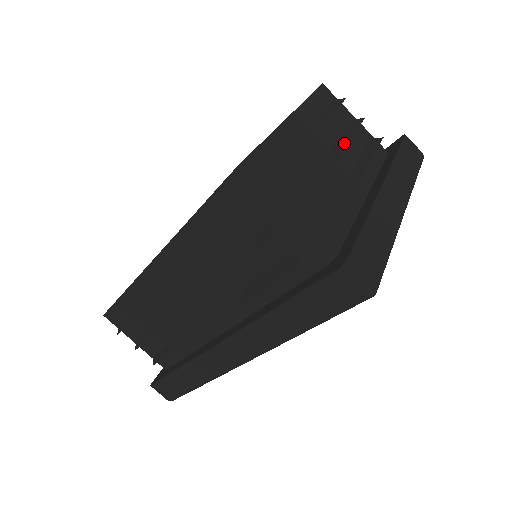
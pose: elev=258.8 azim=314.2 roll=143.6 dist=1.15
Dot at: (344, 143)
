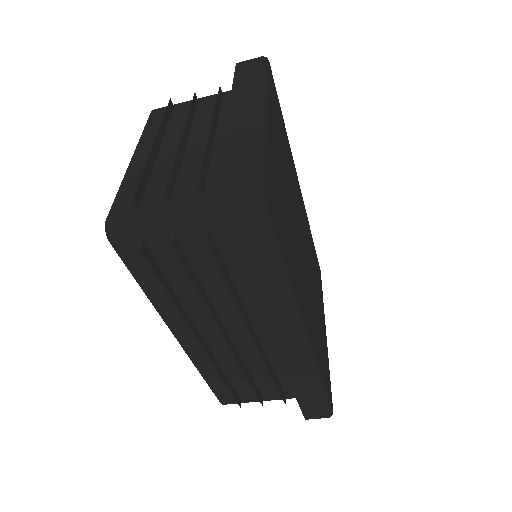
Dot at: (184, 127)
